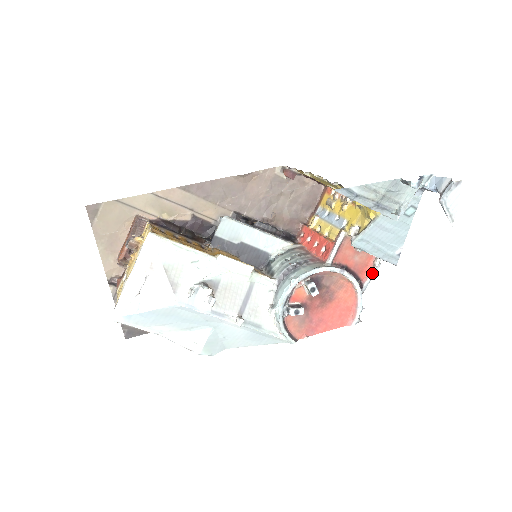
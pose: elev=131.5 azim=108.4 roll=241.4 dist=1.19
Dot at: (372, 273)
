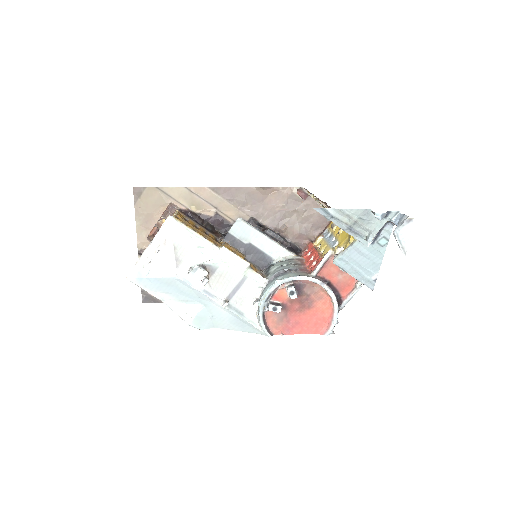
Dot at: (352, 293)
